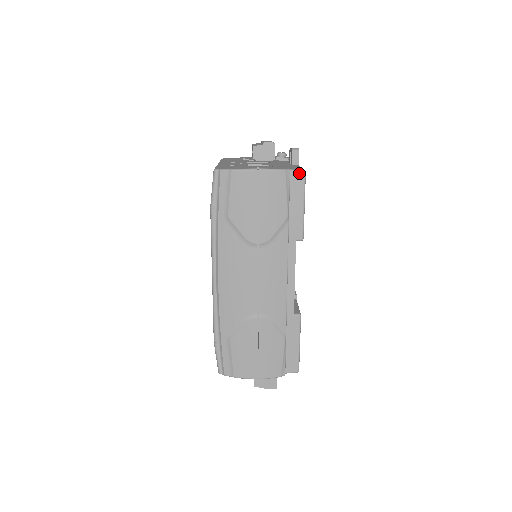
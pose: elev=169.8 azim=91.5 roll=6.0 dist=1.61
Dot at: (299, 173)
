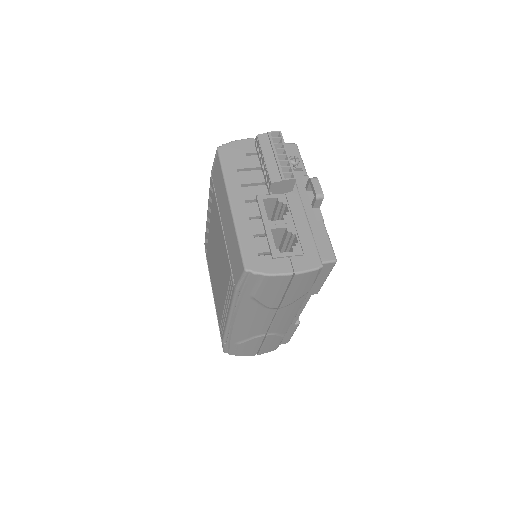
Dot at: (331, 264)
